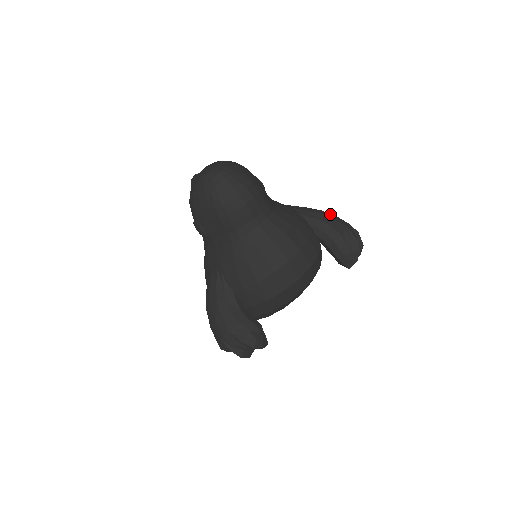
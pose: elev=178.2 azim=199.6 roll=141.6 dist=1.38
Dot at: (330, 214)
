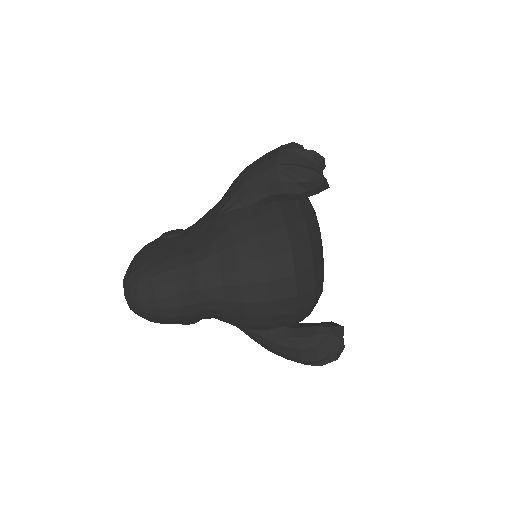
Dot at: (253, 168)
